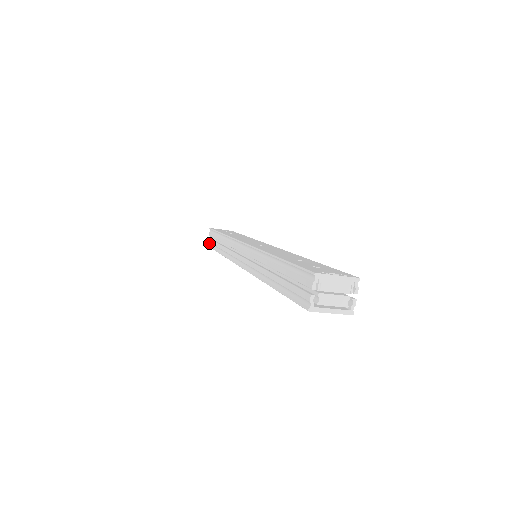
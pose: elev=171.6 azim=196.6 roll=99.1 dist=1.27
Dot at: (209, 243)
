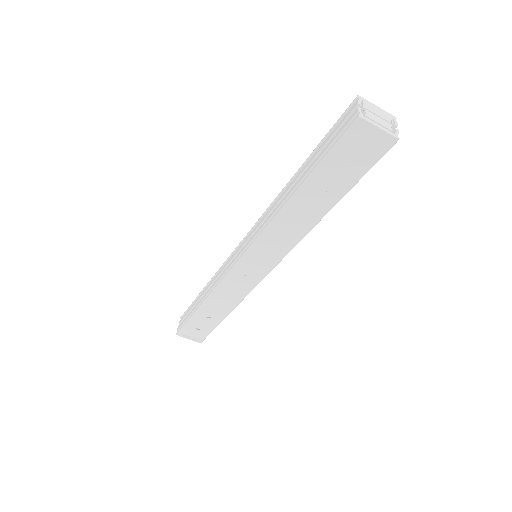
Dot at: (179, 328)
